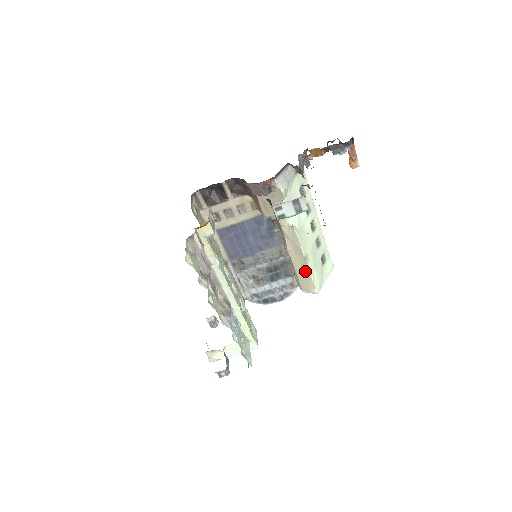
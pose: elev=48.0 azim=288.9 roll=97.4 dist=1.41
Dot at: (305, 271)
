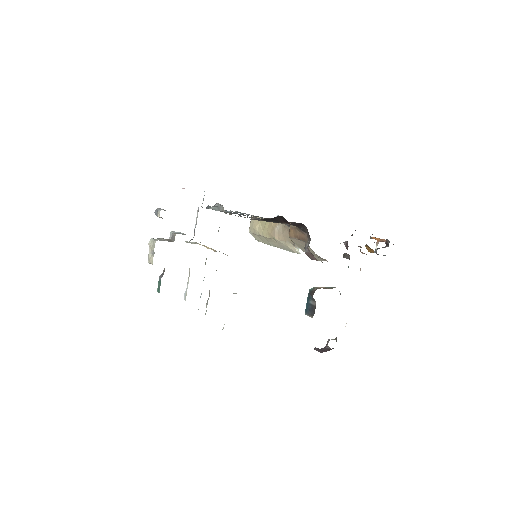
Dot at: (269, 243)
